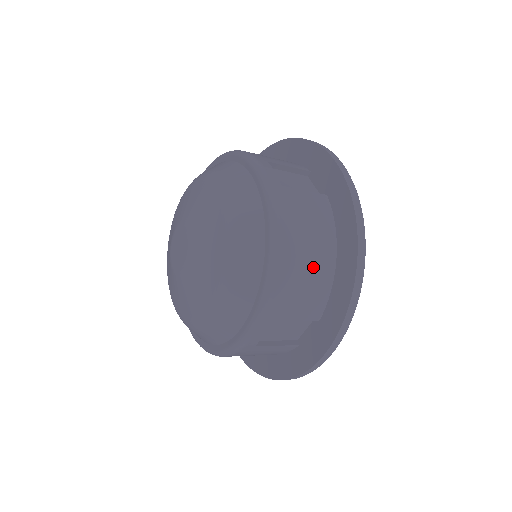
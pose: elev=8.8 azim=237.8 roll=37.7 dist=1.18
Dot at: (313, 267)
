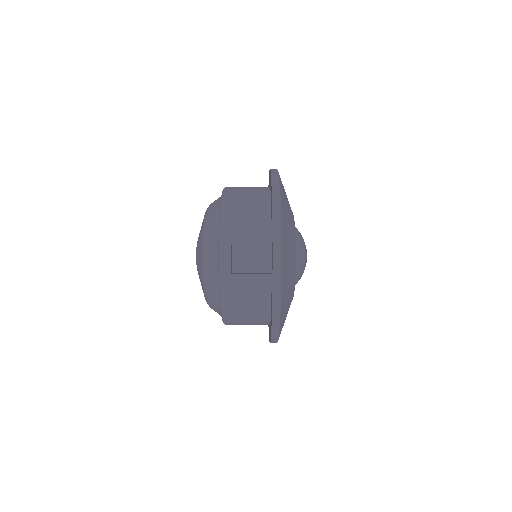
Dot at: (252, 316)
